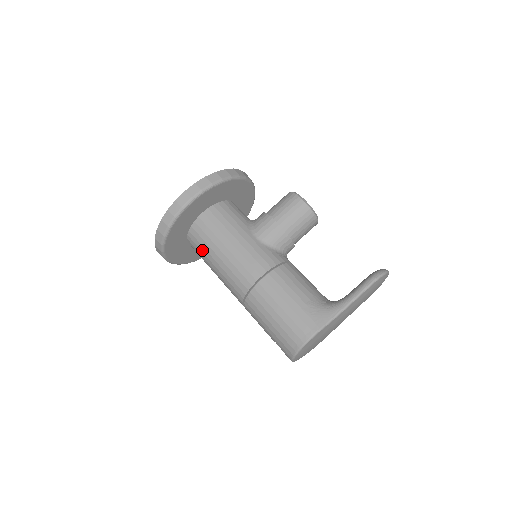
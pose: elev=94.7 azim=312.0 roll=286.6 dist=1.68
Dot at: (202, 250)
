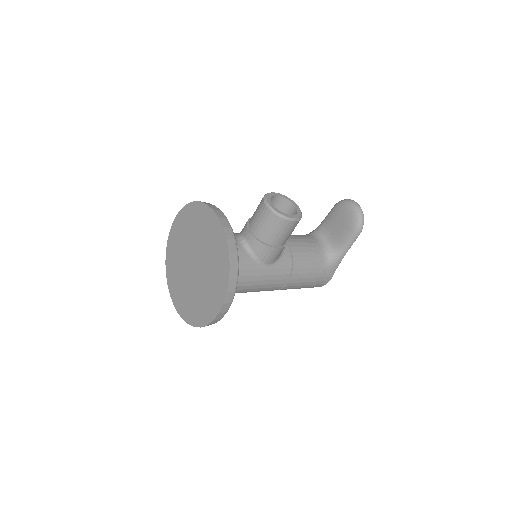
Dot at: occluded
